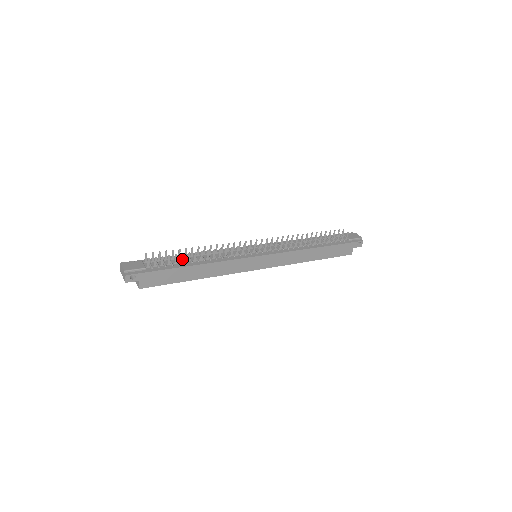
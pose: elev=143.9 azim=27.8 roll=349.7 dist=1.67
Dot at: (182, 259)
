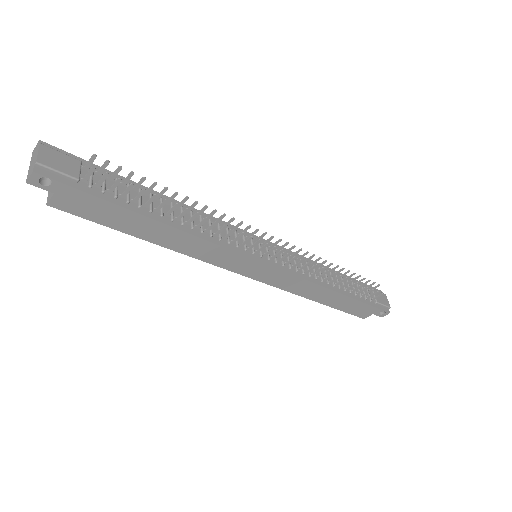
Dot at: (150, 201)
